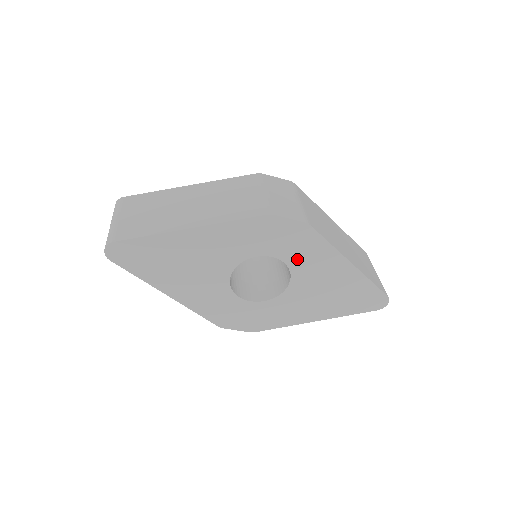
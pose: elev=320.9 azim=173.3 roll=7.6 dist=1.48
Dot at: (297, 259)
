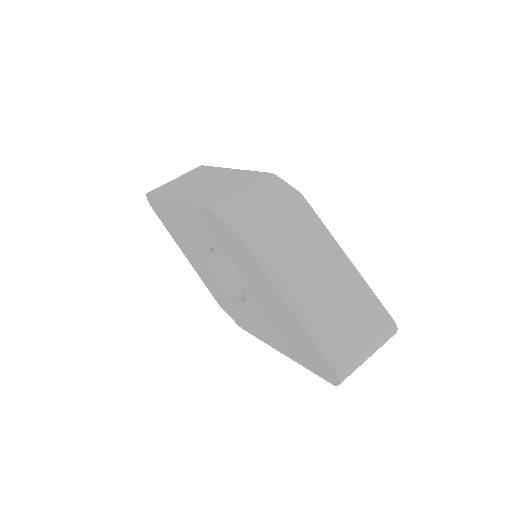
Dot at: (243, 269)
